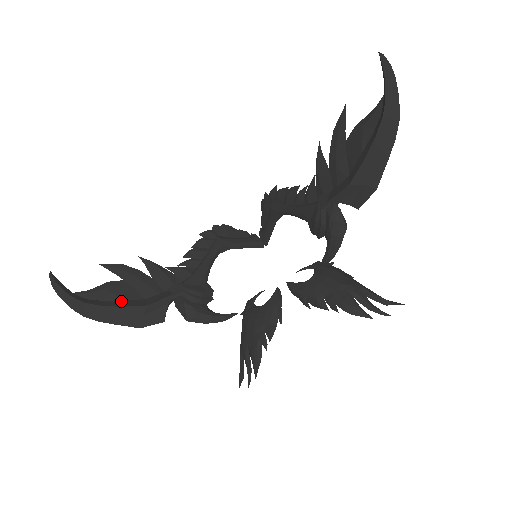
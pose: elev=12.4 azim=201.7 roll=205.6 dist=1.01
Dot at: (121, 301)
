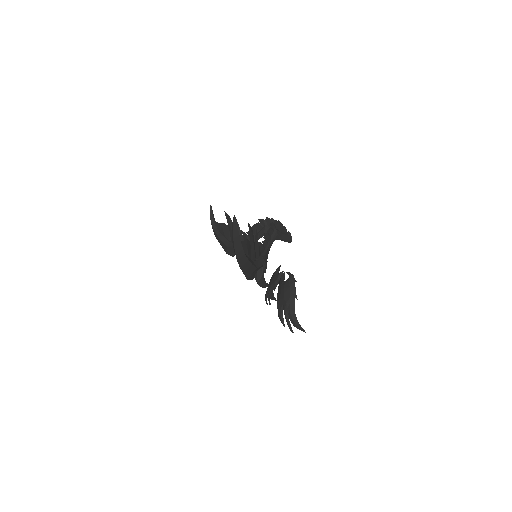
Dot at: (223, 237)
